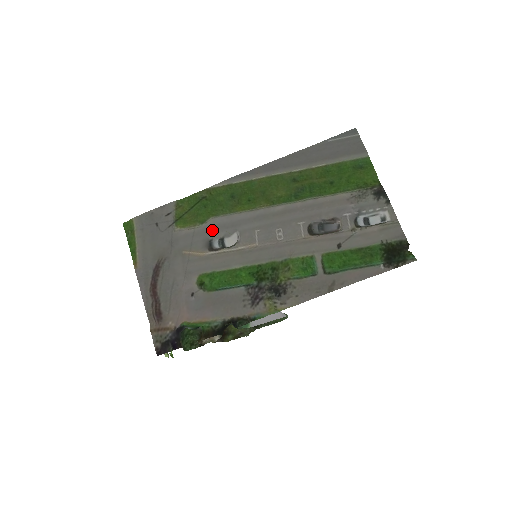
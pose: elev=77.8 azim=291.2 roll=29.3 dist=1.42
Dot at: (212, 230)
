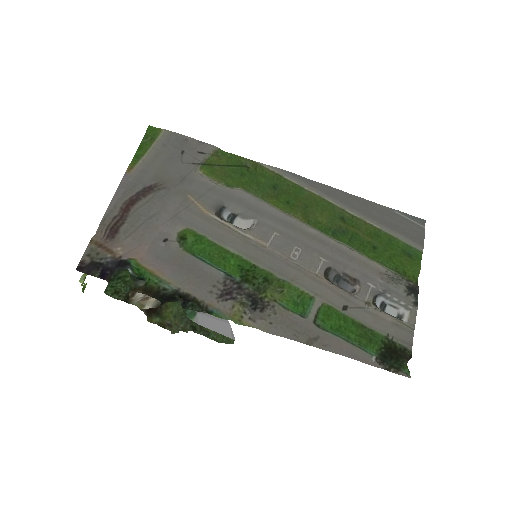
Dot at: (233, 199)
